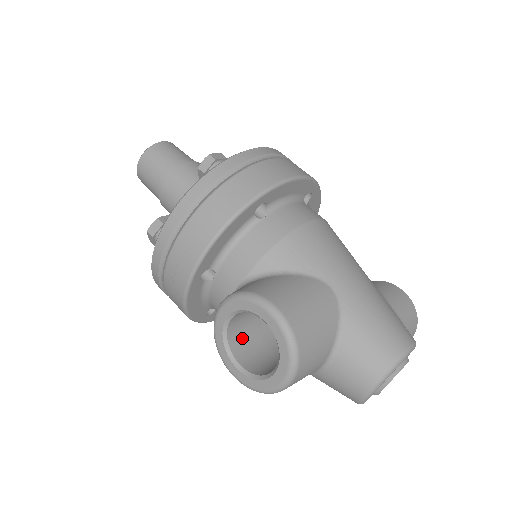
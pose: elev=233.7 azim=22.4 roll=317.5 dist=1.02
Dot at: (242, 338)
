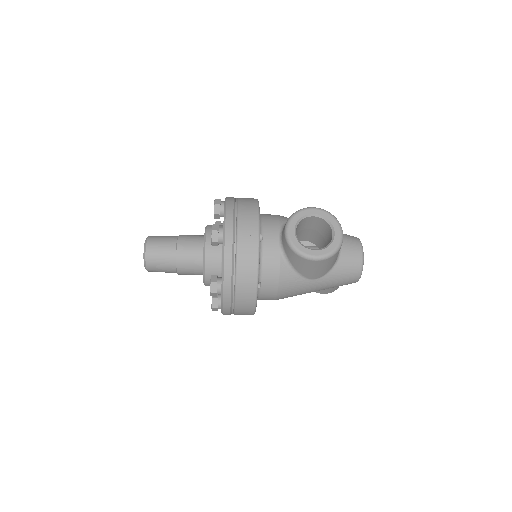
Dot at: occluded
